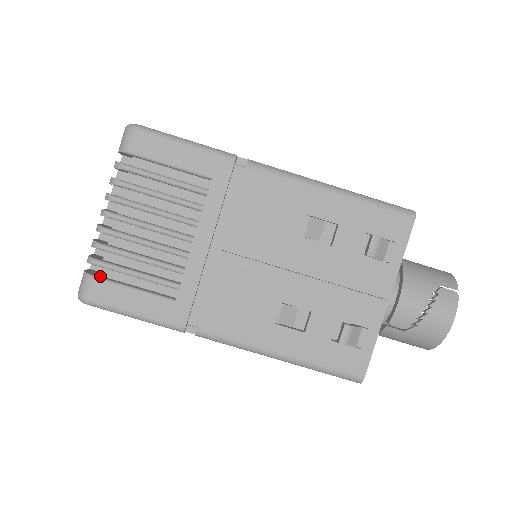
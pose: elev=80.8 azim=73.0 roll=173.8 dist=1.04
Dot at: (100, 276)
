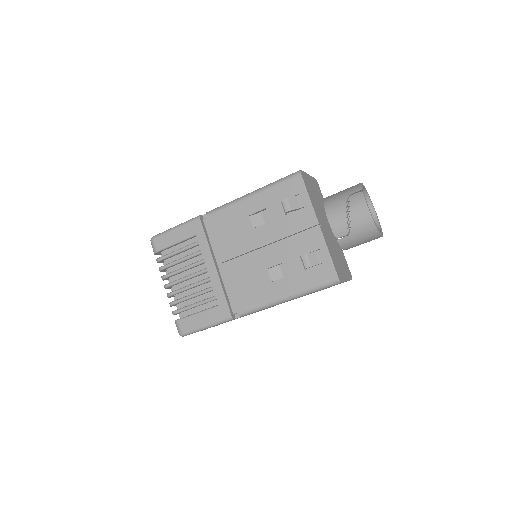
Dot at: (182, 318)
